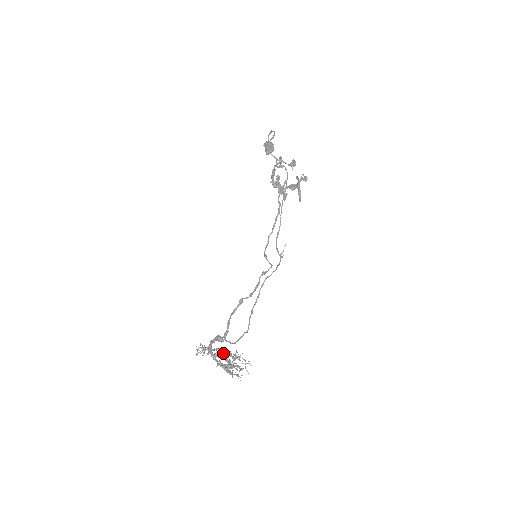
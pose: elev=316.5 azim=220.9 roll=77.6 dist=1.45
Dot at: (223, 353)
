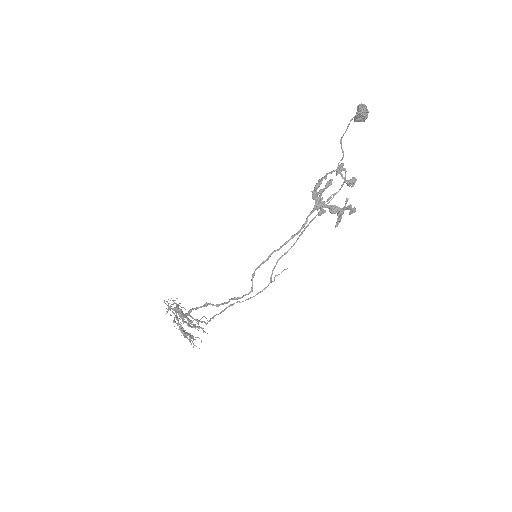
Dot at: occluded
